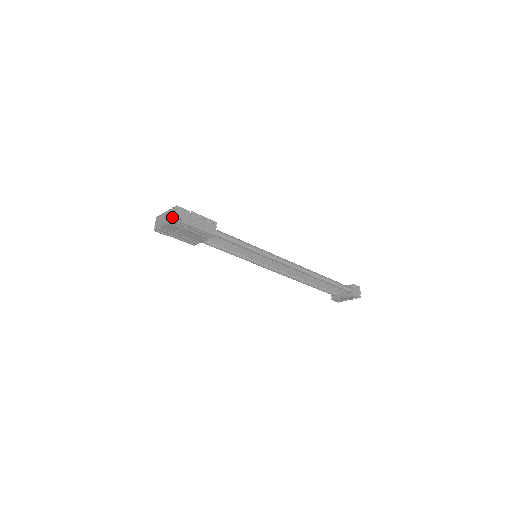
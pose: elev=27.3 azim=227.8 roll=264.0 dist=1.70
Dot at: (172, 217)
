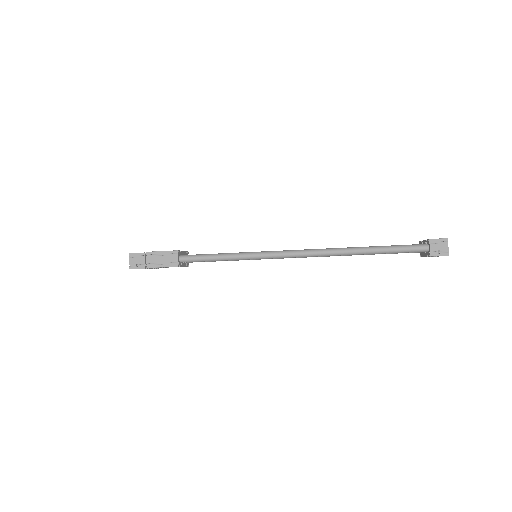
Dot at: (130, 266)
